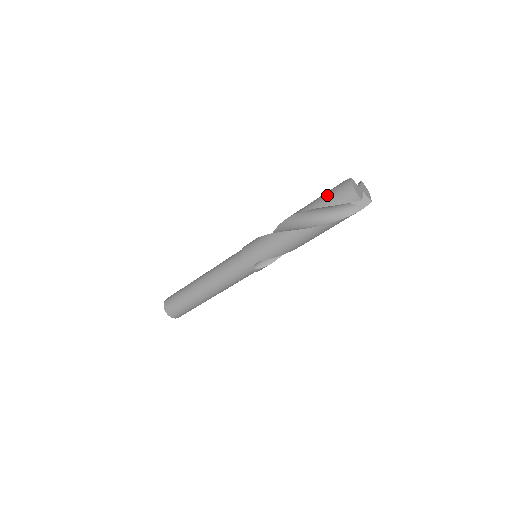
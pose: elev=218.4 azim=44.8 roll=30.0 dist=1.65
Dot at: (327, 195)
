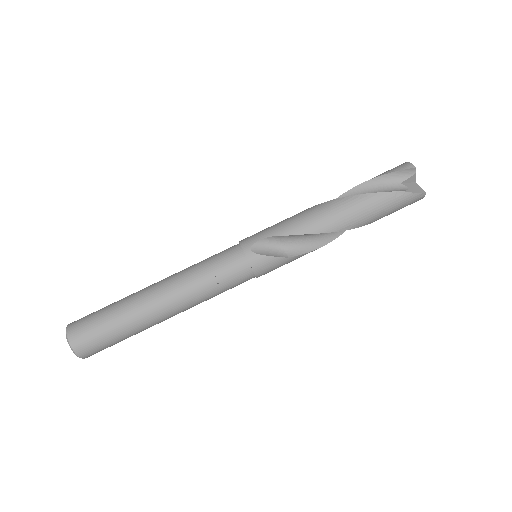
Dot at: occluded
